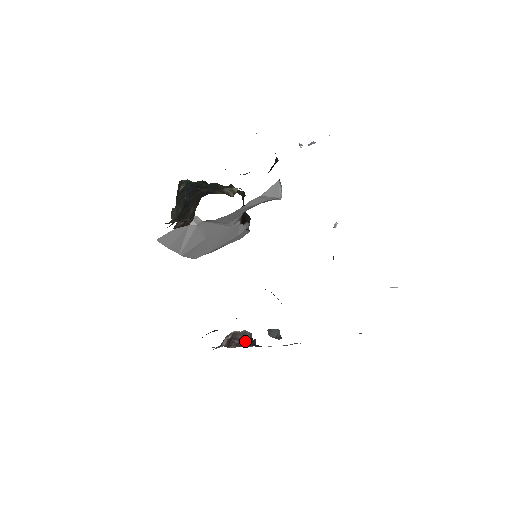
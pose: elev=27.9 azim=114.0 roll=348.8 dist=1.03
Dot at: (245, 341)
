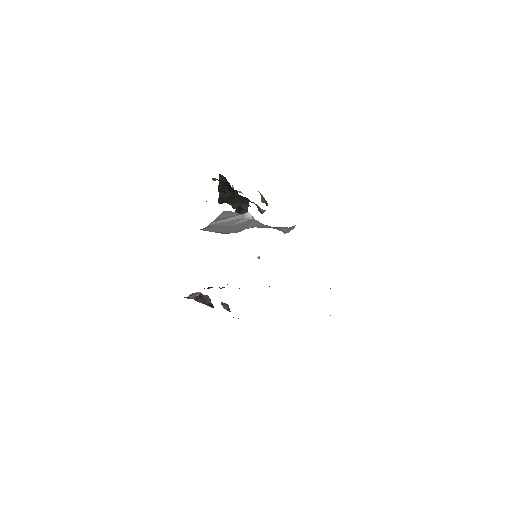
Dot at: (209, 303)
